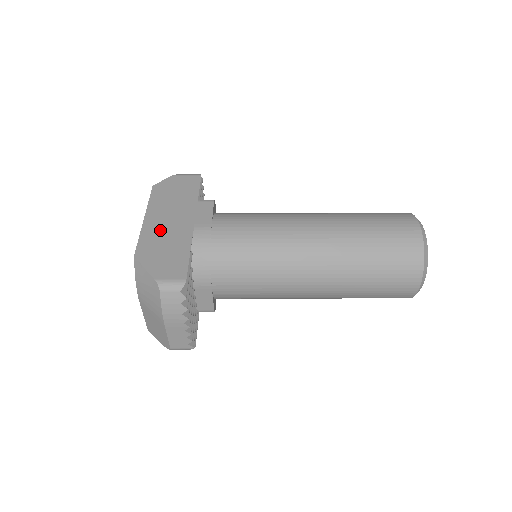
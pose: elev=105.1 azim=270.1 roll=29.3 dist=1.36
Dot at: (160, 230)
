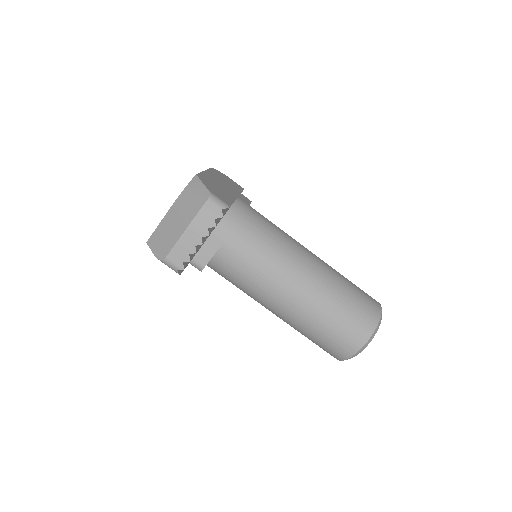
Dot at: (215, 181)
